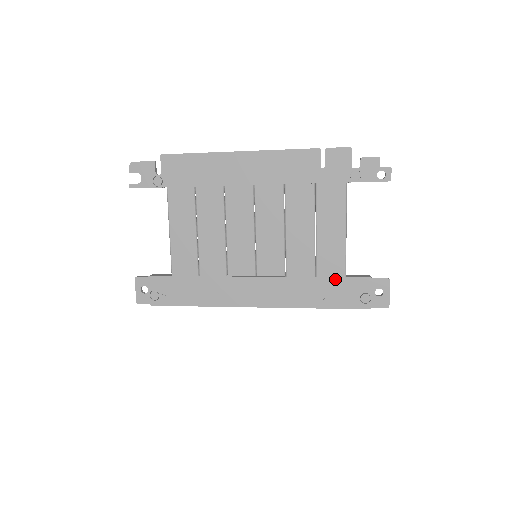
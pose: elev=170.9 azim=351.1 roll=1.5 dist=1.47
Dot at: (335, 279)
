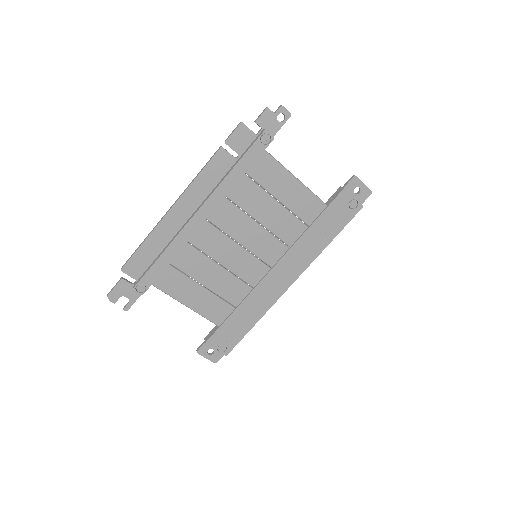
Dot at: (322, 215)
